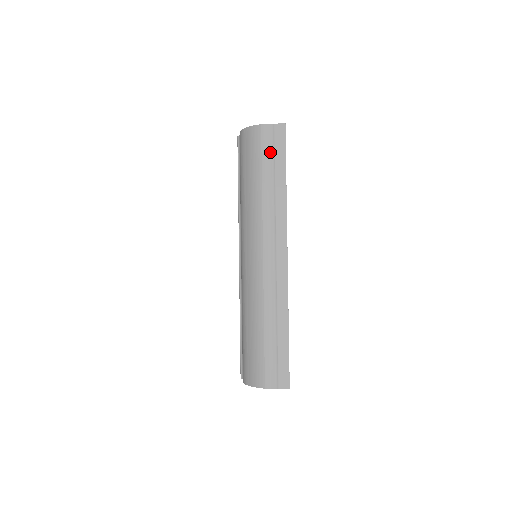
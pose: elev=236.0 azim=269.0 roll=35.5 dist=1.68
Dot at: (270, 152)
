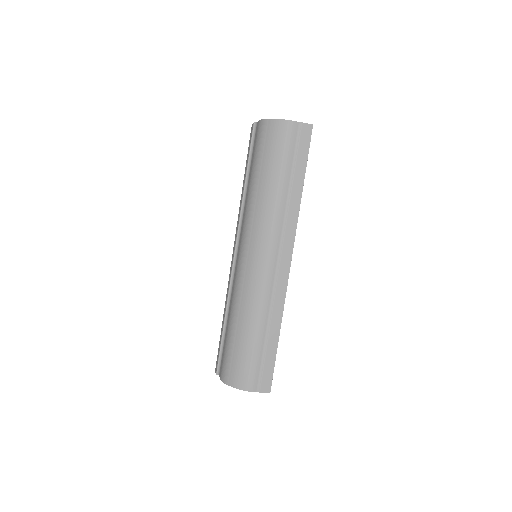
Dot at: (292, 152)
